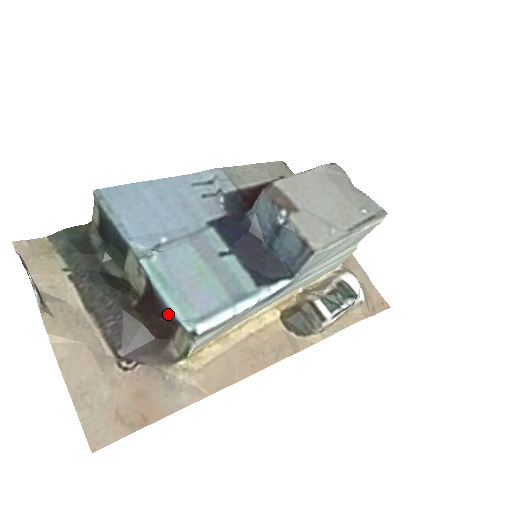
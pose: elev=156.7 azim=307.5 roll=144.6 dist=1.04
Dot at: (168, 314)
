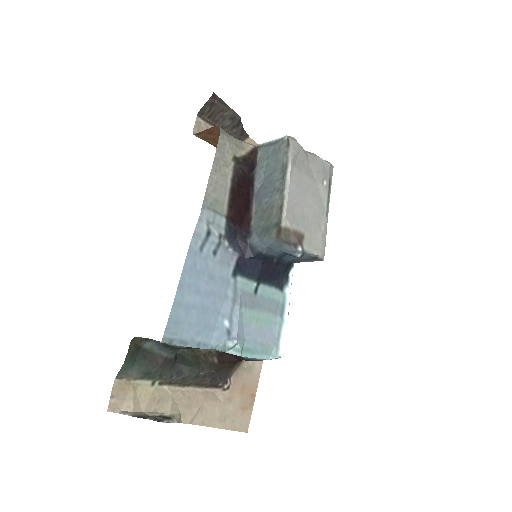
Dot at: occluded
